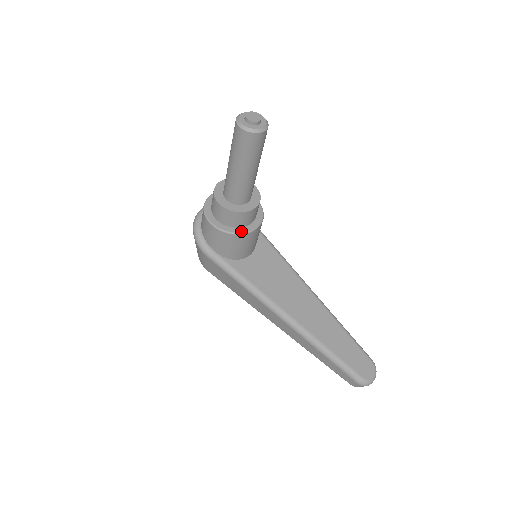
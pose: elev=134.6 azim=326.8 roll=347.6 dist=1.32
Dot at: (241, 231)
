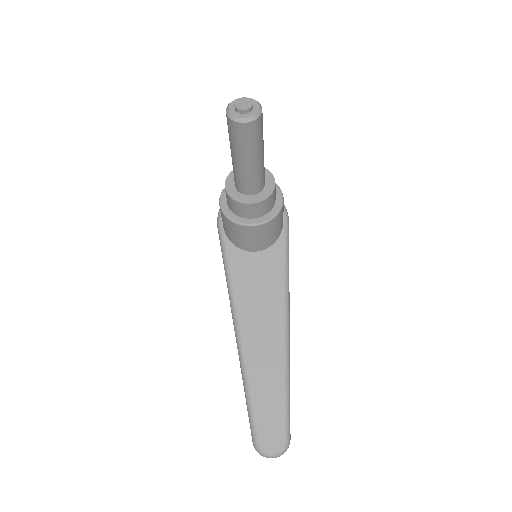
Dot at: (233, 218)
